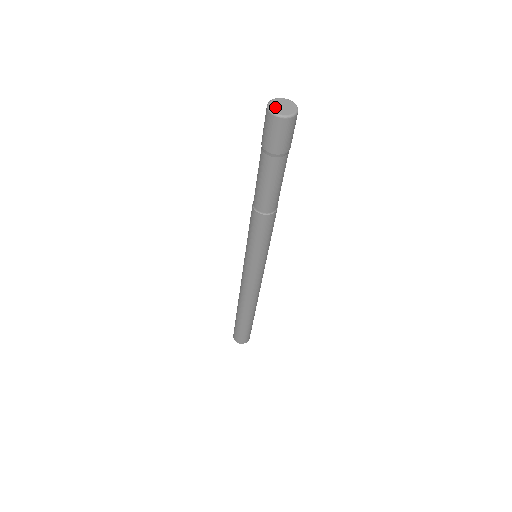
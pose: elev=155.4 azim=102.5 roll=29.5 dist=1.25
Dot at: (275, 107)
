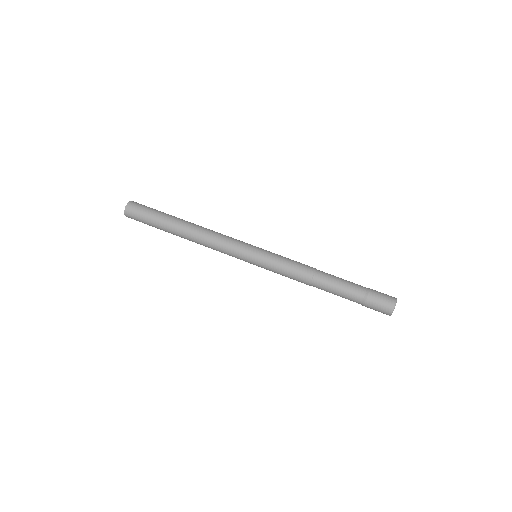
Dot at: (392, 312)
